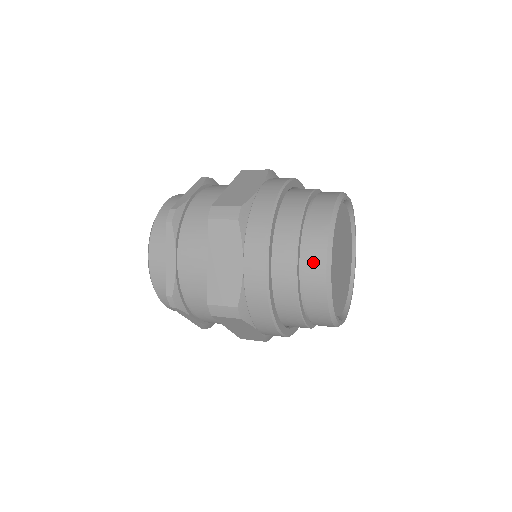
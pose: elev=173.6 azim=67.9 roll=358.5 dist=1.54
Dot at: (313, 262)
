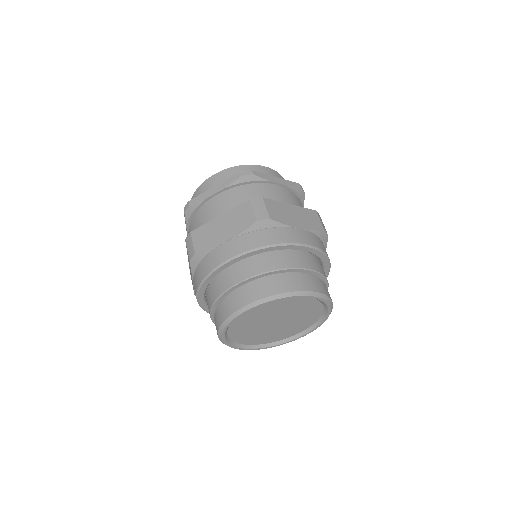
Dot at: (215, 324)
